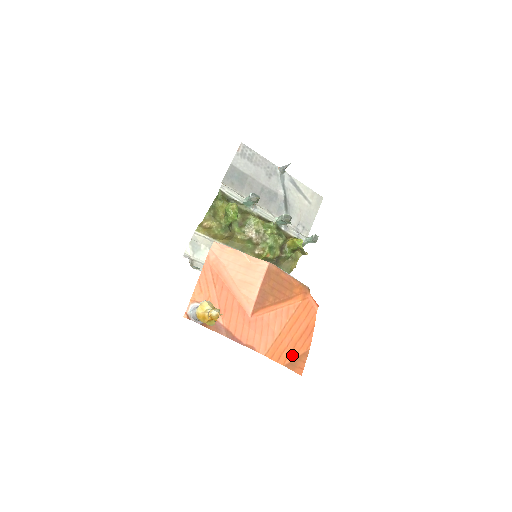
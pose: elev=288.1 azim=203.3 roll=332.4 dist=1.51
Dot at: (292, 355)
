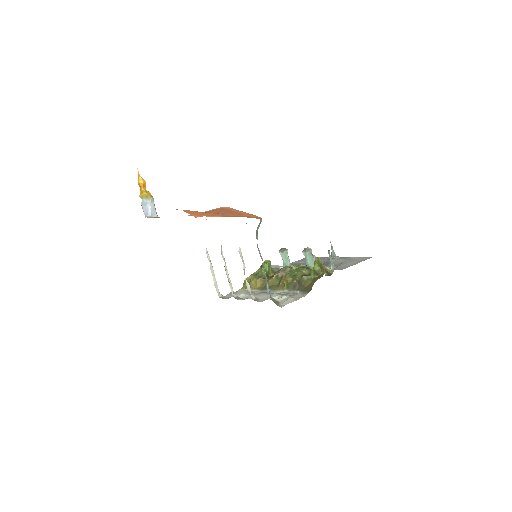
Dot at: (196, 211)
